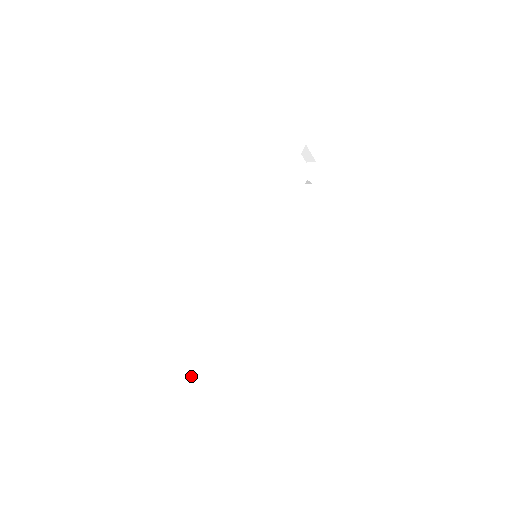
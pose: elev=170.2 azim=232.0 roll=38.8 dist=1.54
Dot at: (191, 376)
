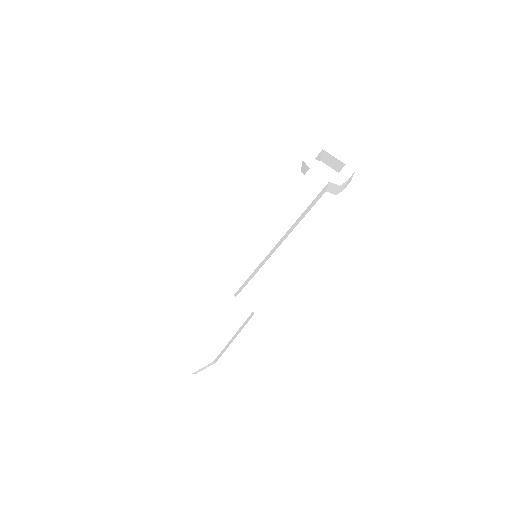
Dot at: occluded
